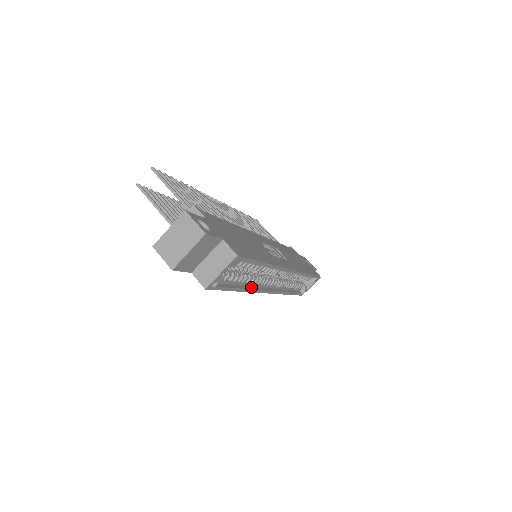
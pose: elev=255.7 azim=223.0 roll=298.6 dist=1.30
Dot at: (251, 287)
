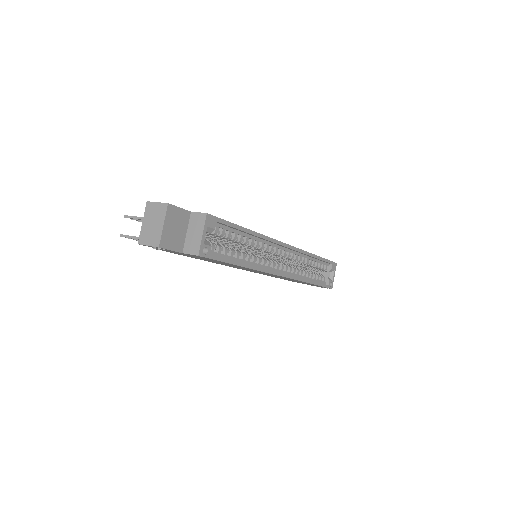
Dot at: (256, 267)
